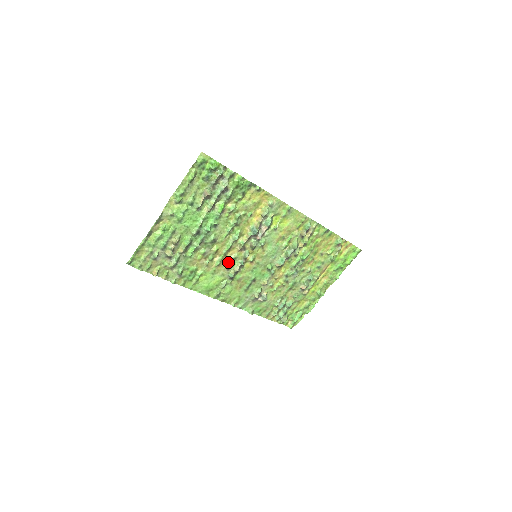
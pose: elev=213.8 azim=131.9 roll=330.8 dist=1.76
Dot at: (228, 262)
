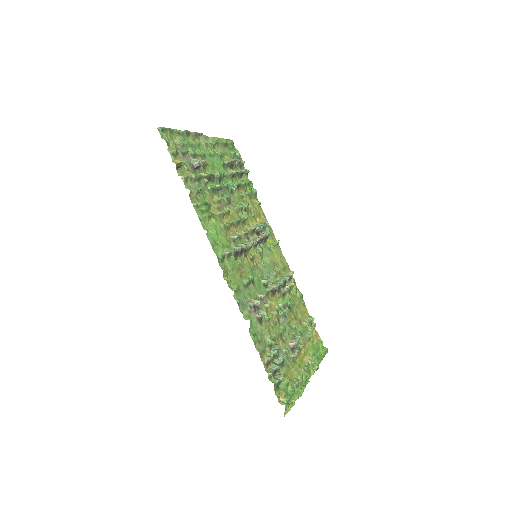
Dot at: (234, 235)
